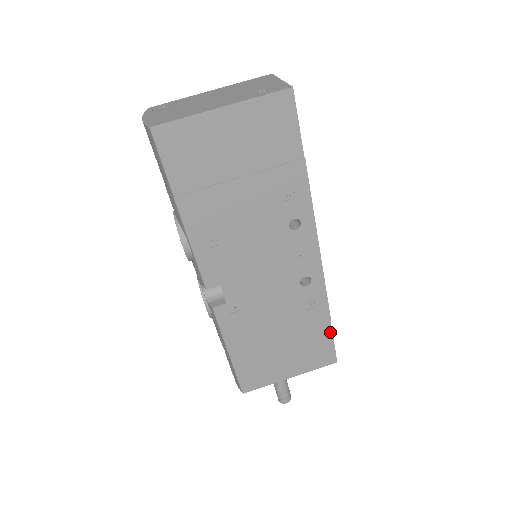
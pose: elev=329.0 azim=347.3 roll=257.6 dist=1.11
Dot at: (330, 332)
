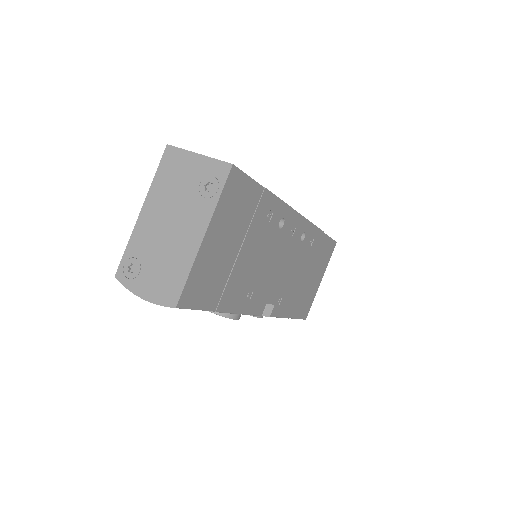
Dot at: (326, 237)
